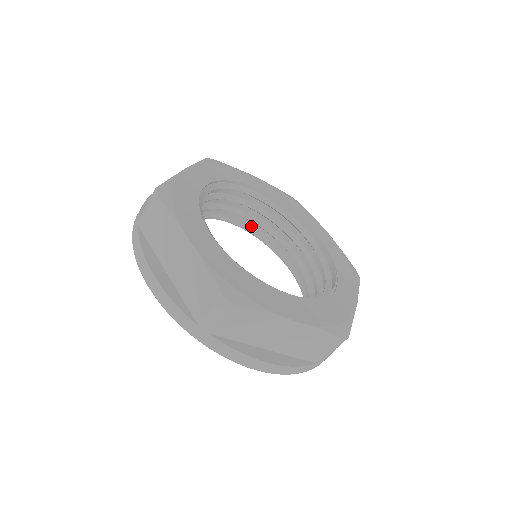
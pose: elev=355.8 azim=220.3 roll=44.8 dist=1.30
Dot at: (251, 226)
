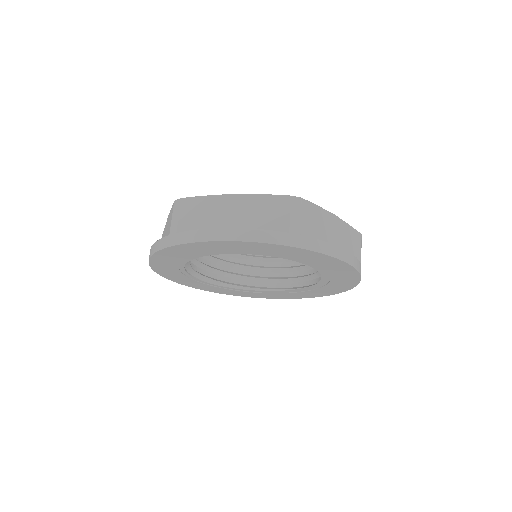
Dot at: (281, 287)
